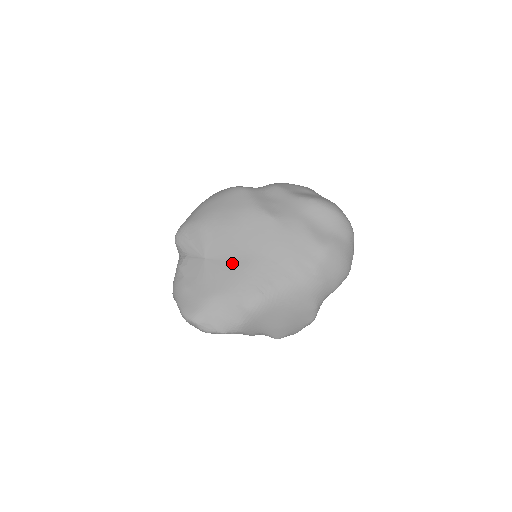
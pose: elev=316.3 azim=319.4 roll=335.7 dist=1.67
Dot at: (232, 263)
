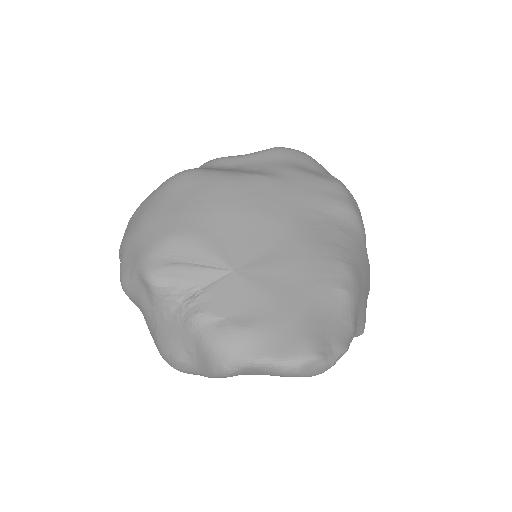
Dot at: (277, 250)
